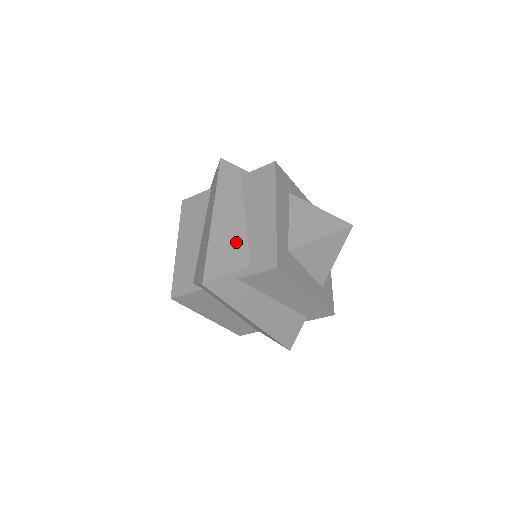
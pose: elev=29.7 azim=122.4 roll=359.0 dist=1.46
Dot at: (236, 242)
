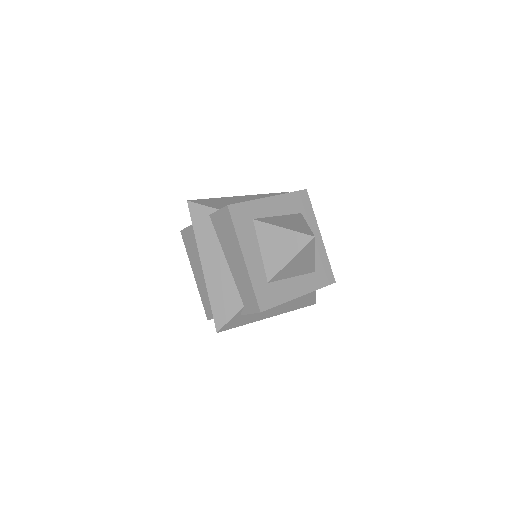
Dot at: (227, 287)
